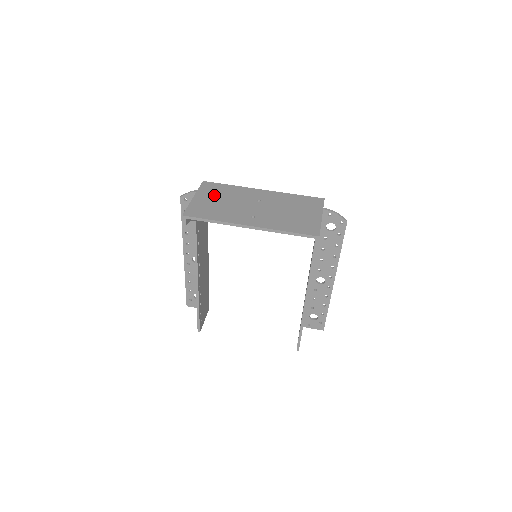
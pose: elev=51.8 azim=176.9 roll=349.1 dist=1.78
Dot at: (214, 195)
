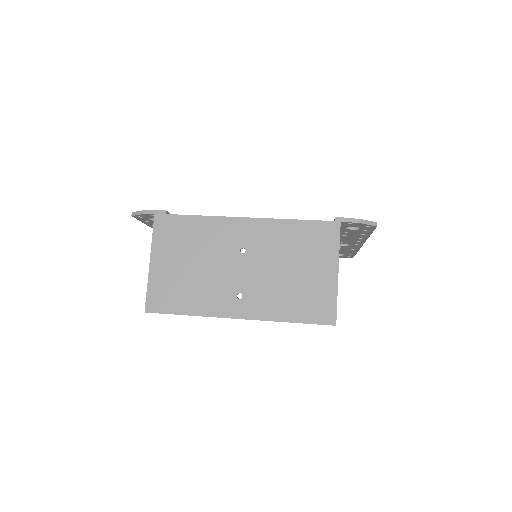
Dot at: (177, 250)
